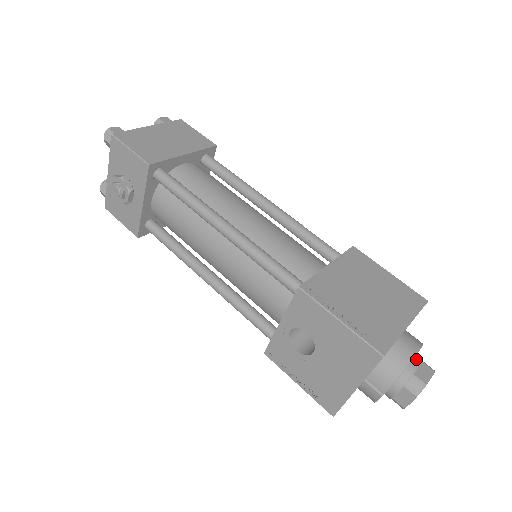
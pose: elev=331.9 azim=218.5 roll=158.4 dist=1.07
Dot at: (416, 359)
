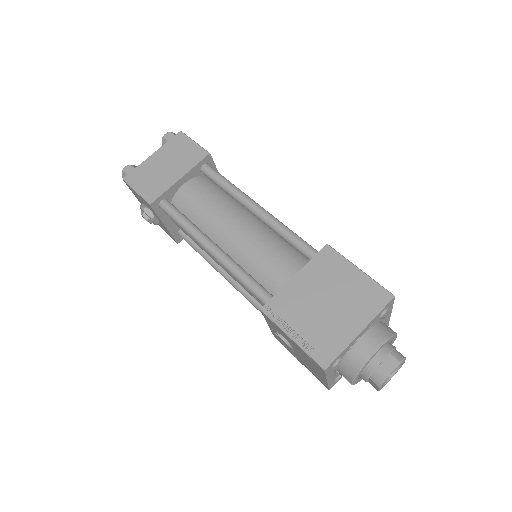
Dot at: (381, 353)
